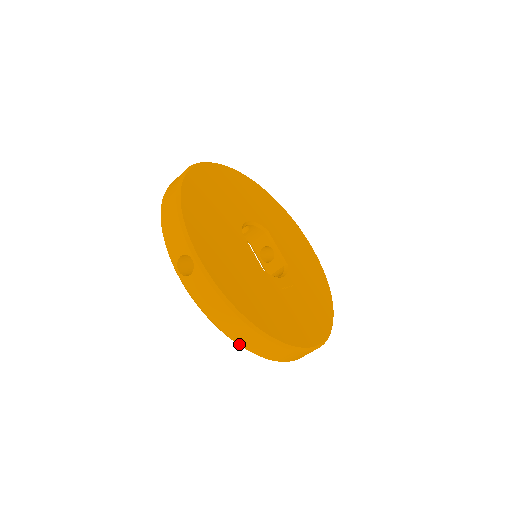
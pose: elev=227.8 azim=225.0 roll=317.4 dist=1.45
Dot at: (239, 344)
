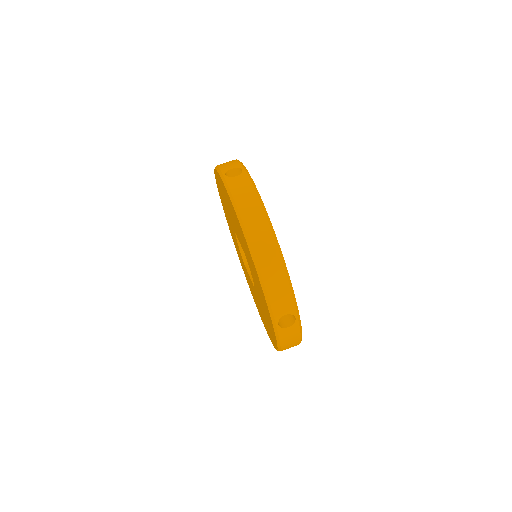
Dot at: (249, 238)
